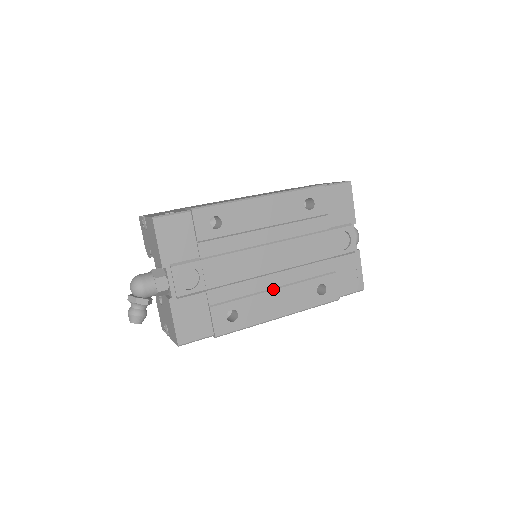
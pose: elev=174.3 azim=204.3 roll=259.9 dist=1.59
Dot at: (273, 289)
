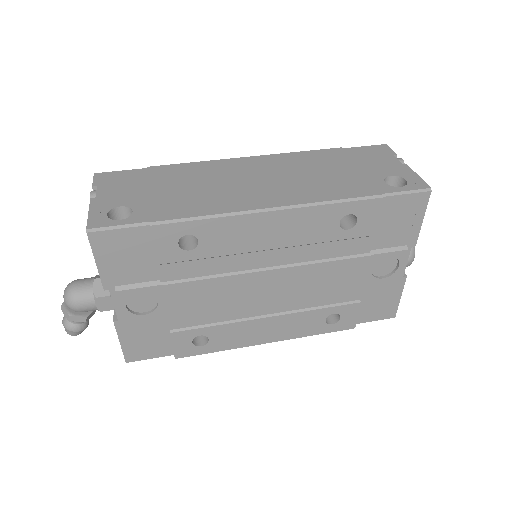
Dot at: (263, 317)
